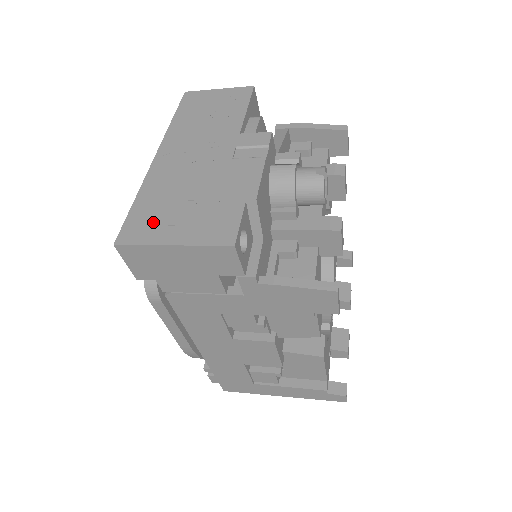
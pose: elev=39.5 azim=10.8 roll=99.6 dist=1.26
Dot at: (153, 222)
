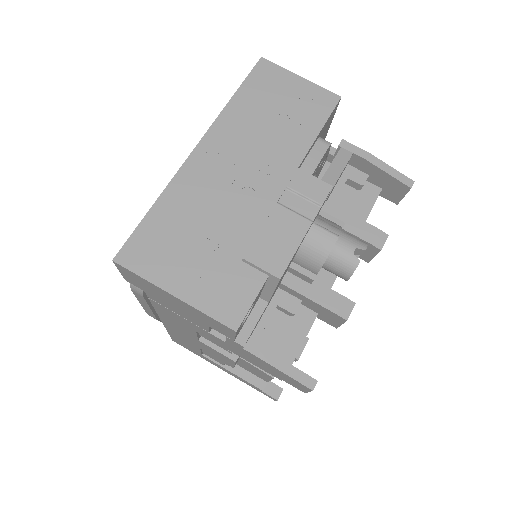
Dot at: (163, 251)
